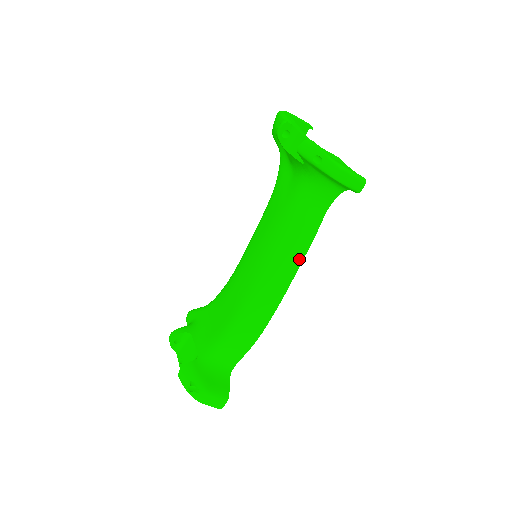
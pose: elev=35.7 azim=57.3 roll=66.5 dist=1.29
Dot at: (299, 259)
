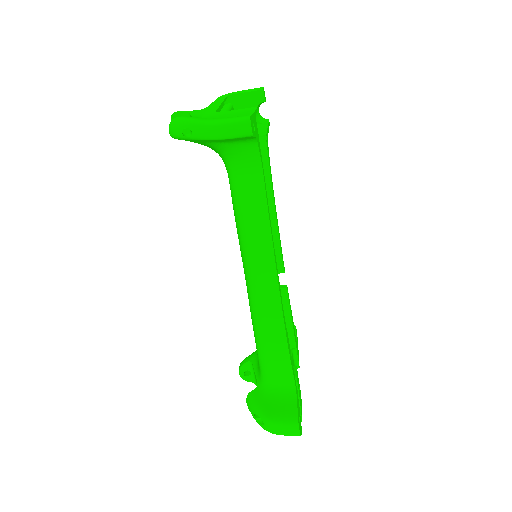
Dot at: (267, 241)
